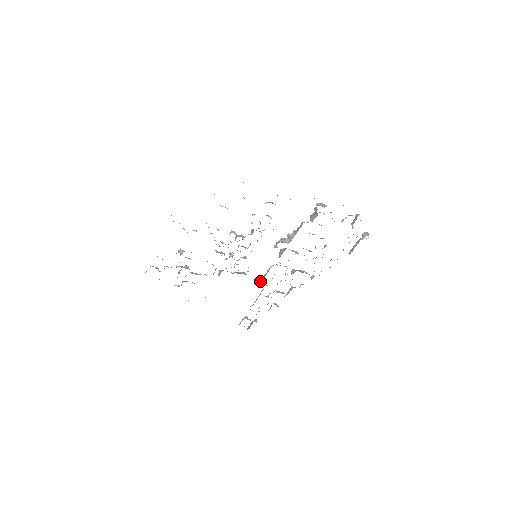
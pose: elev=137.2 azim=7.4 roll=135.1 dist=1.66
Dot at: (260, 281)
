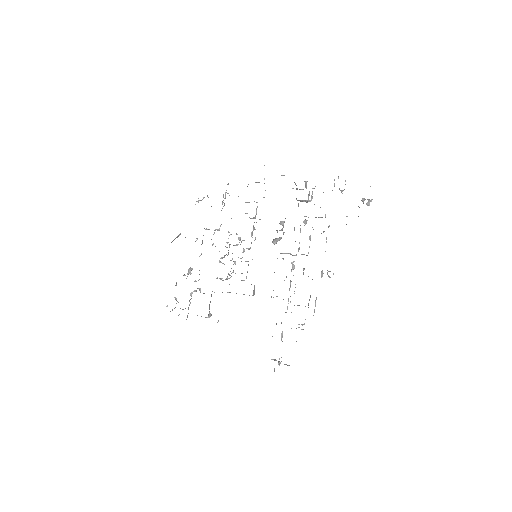
Dot at: occluded
